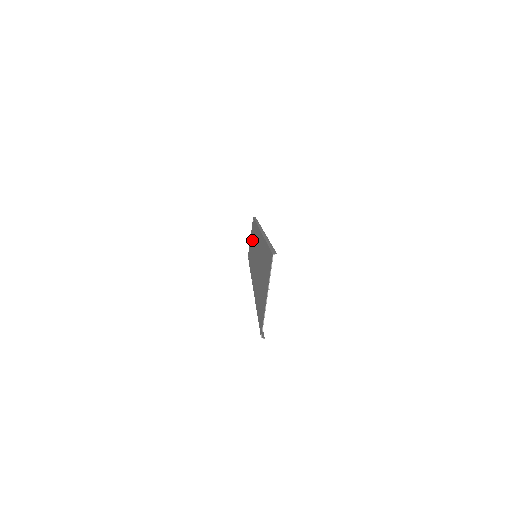
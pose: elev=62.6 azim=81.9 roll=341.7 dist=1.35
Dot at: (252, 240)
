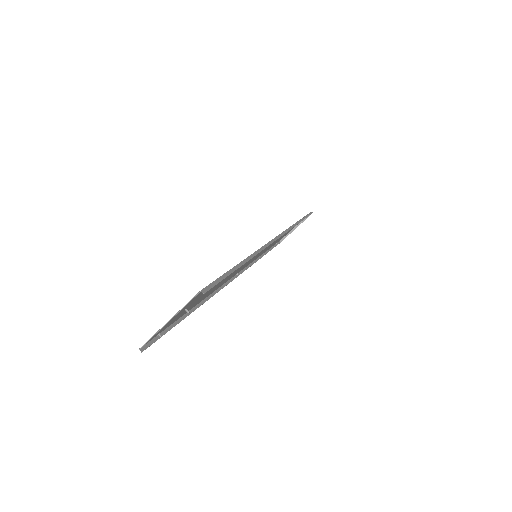
Dot at: (285, 233)
